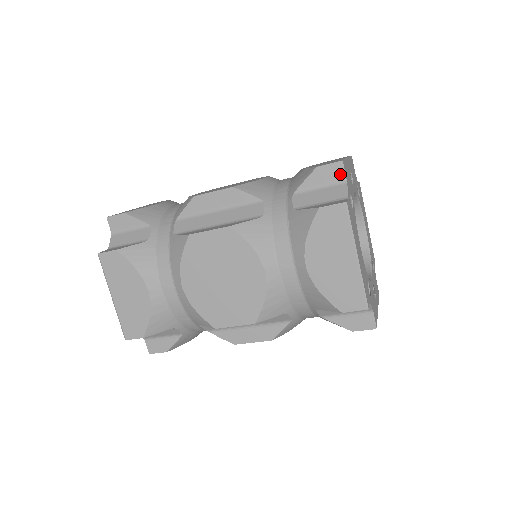
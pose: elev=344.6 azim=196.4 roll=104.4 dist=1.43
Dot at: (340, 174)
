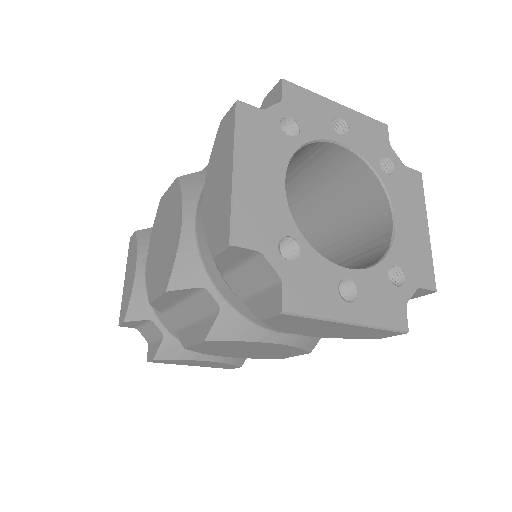
Dot at: (278, 95)
